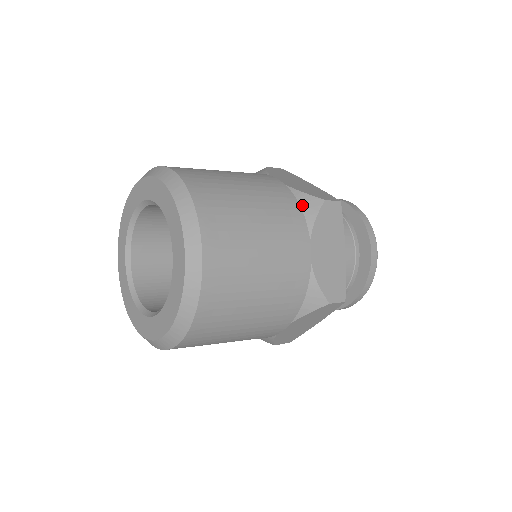
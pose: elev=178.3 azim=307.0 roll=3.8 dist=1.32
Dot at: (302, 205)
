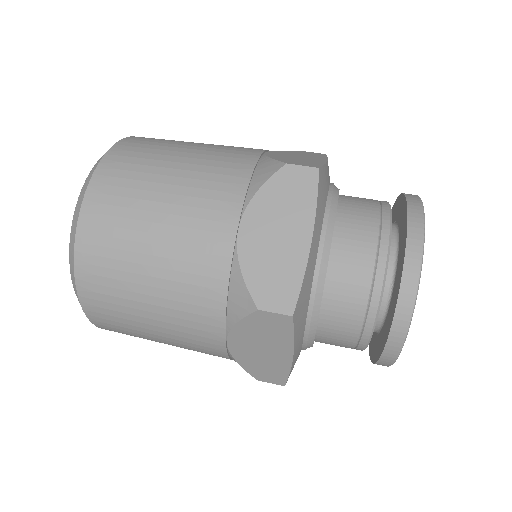
Dot at: (232, 295)
